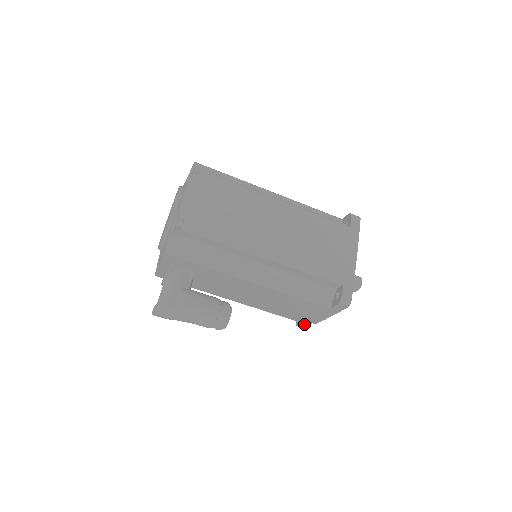
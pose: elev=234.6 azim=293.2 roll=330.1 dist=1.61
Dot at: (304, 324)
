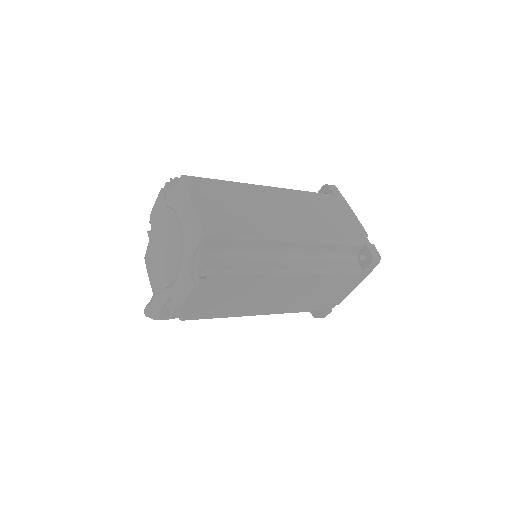
Dot at: occluded
